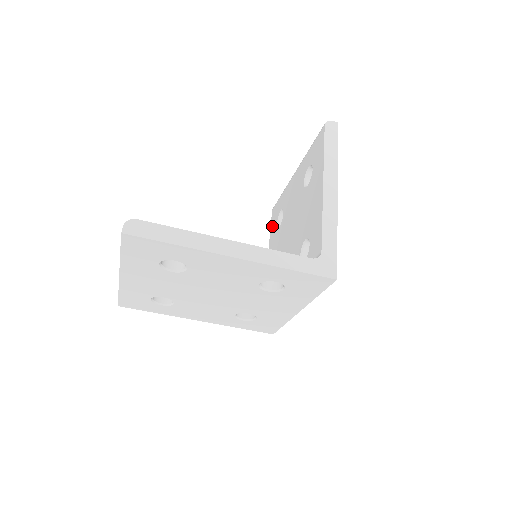
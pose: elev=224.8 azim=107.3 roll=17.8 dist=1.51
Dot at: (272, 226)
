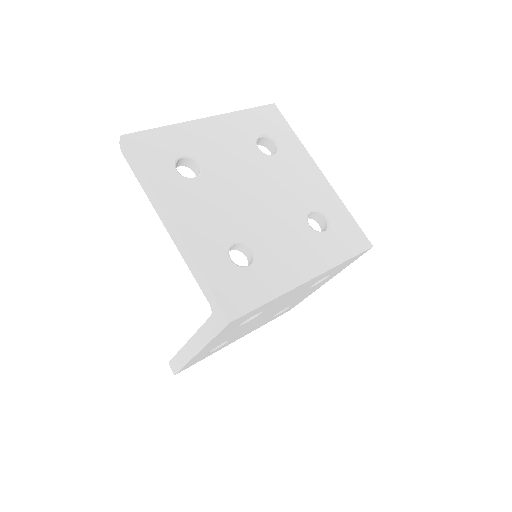
Dot at: occluded
